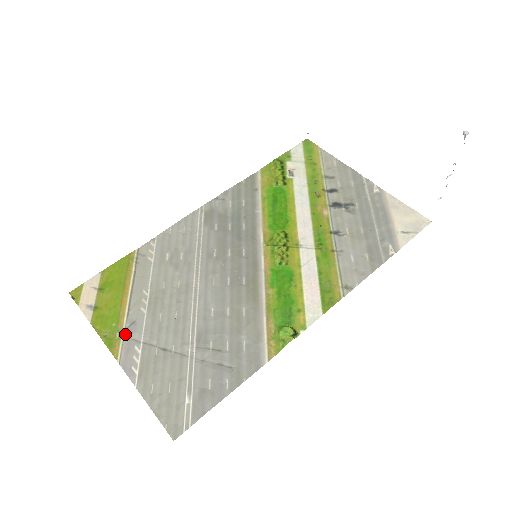
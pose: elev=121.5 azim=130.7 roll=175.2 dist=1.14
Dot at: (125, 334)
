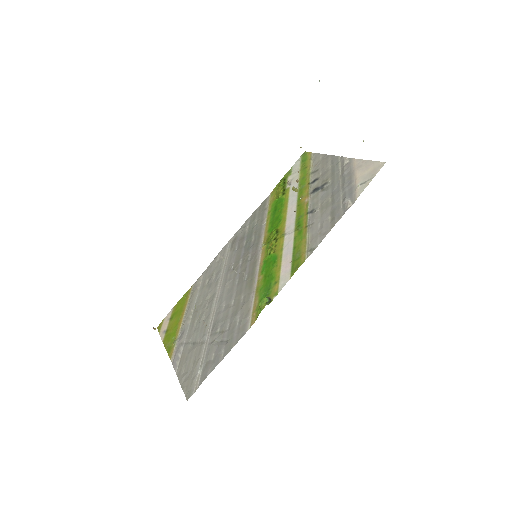
Dot at: (177, 341)
